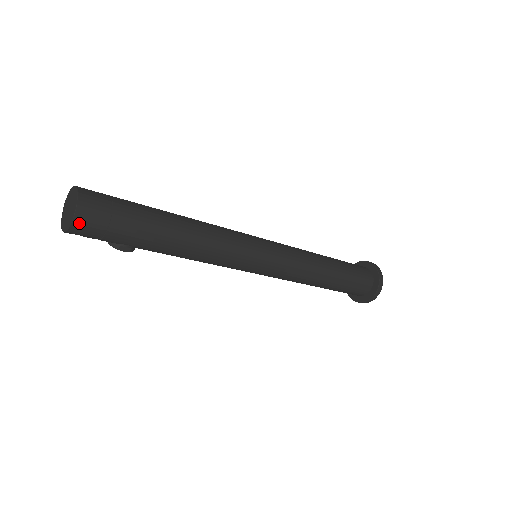
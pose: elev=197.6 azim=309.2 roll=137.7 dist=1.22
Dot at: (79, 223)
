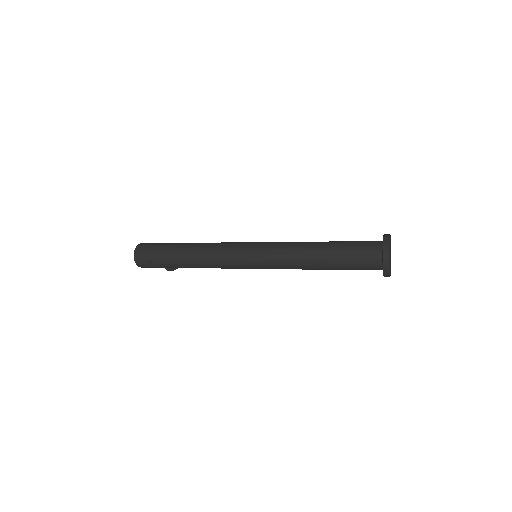
Dot at: (139, 263)
